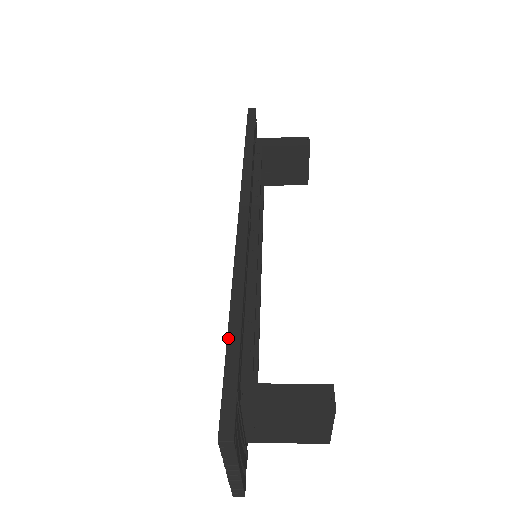
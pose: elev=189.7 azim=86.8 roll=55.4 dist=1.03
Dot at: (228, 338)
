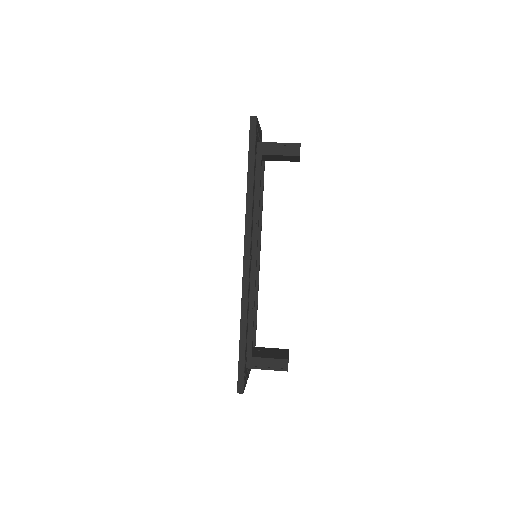
Dot at: (240, 346)
